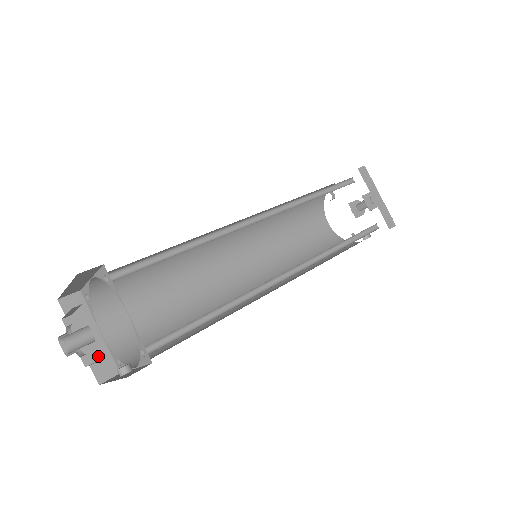
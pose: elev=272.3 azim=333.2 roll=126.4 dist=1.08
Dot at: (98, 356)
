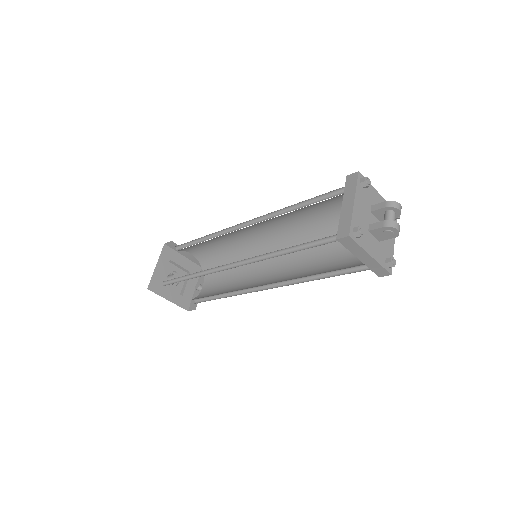
Dot at: (196, 260)
